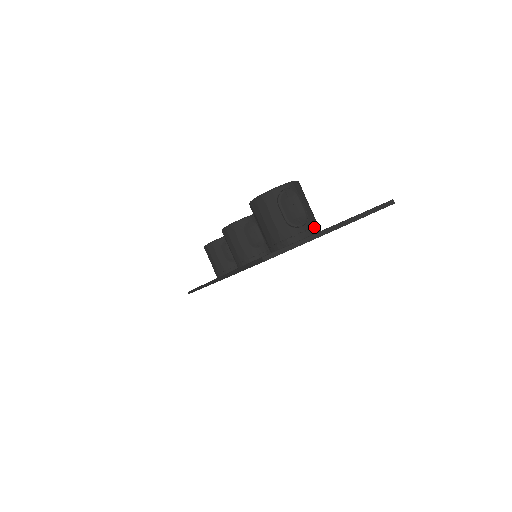
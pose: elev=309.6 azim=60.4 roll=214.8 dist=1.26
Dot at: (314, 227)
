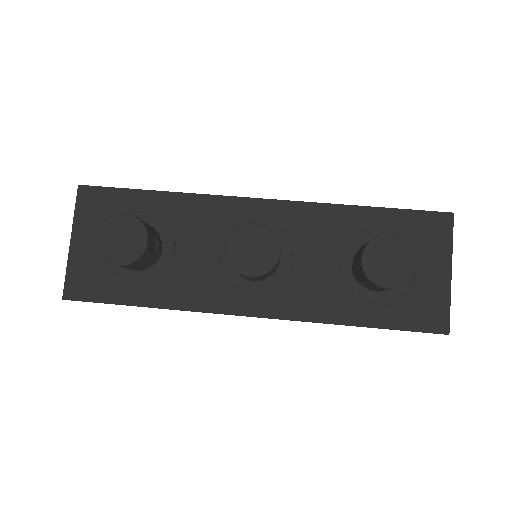
Dot at: occluded
